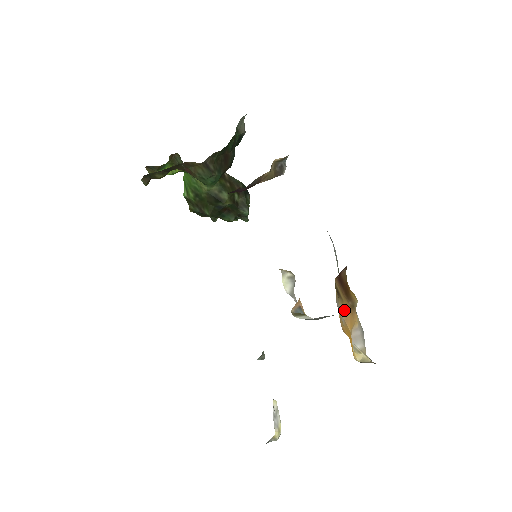
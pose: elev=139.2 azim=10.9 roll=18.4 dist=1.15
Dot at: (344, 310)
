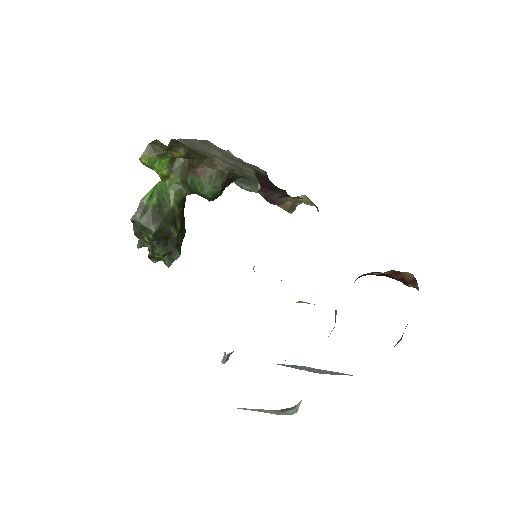
Dot at: occluded
